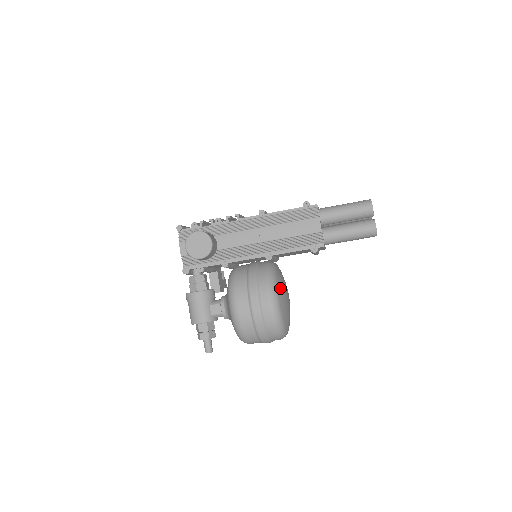
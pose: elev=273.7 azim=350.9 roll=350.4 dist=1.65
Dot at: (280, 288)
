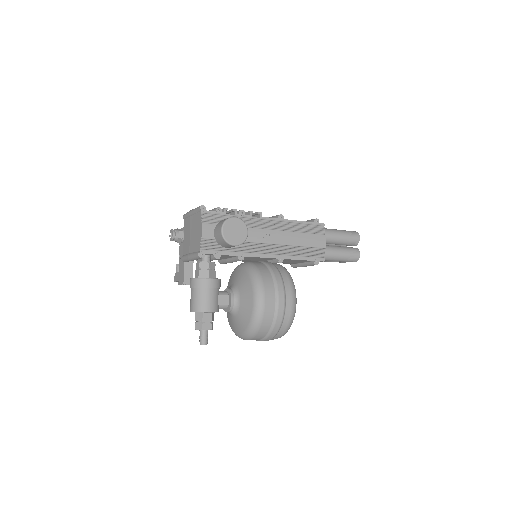
Dot at: occluded
